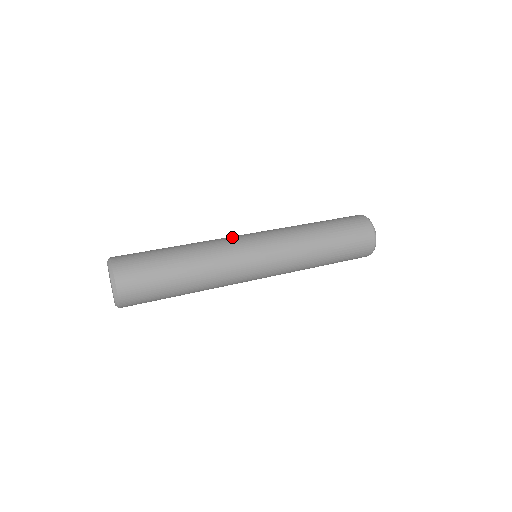
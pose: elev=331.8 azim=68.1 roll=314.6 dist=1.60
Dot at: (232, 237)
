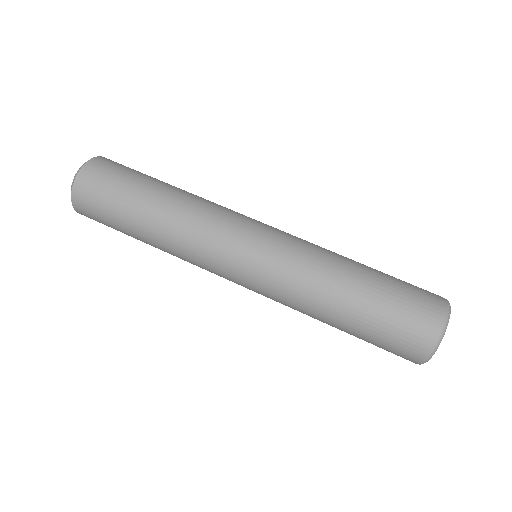
Dot at: (217, 241)
